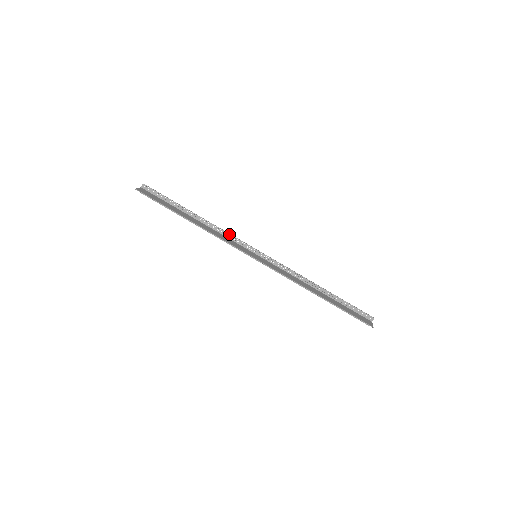
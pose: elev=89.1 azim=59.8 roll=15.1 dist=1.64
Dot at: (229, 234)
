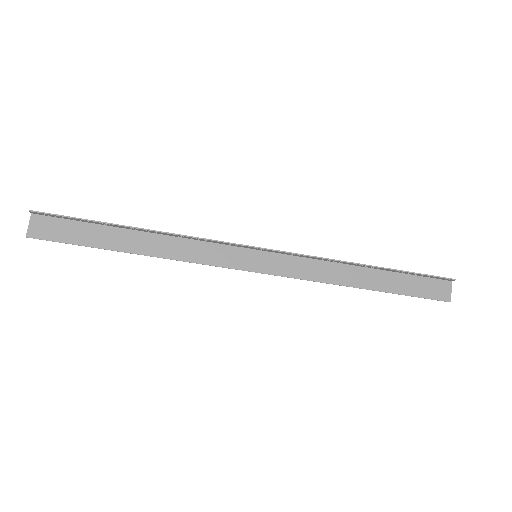
Dot at: (203, 239)
